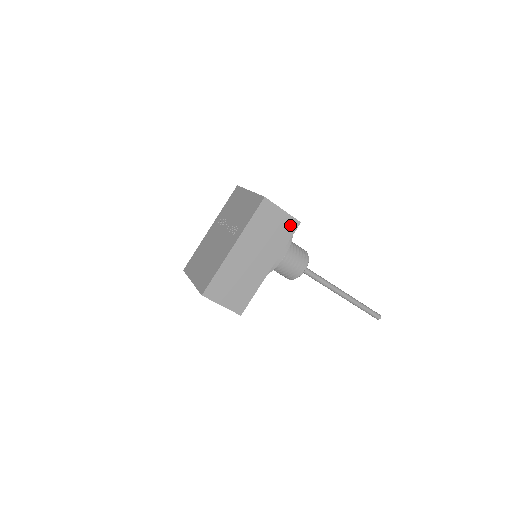
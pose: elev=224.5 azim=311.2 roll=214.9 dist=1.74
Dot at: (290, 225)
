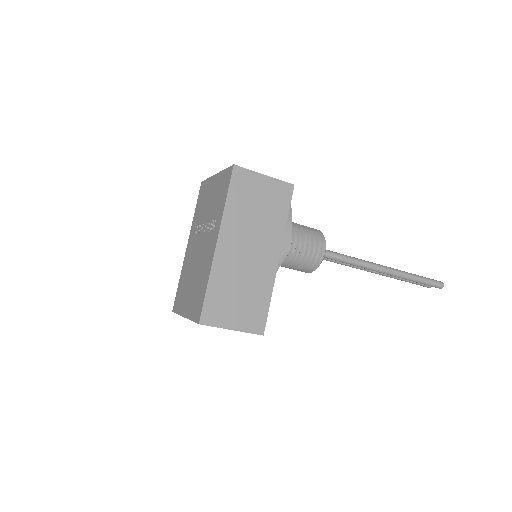
Dot at: (281, 192)
